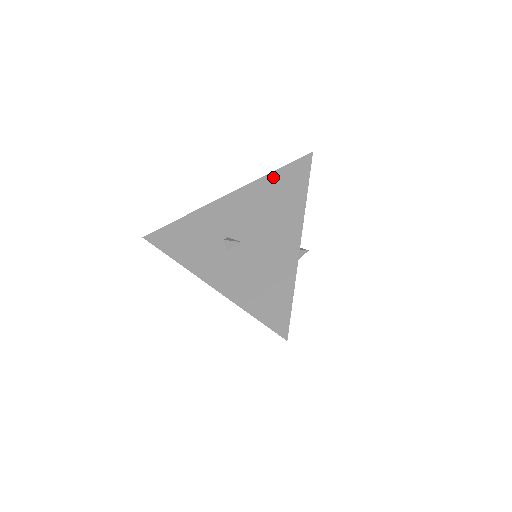
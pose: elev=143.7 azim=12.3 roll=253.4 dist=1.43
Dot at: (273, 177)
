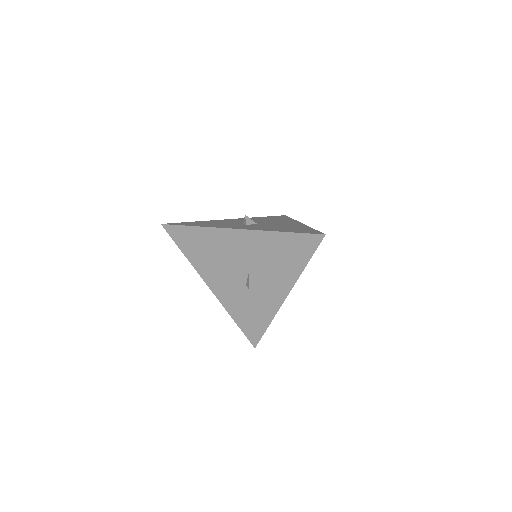
Dot at: (263, 217)
